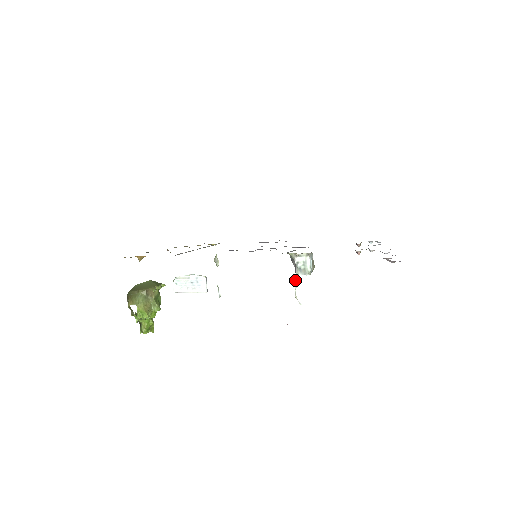
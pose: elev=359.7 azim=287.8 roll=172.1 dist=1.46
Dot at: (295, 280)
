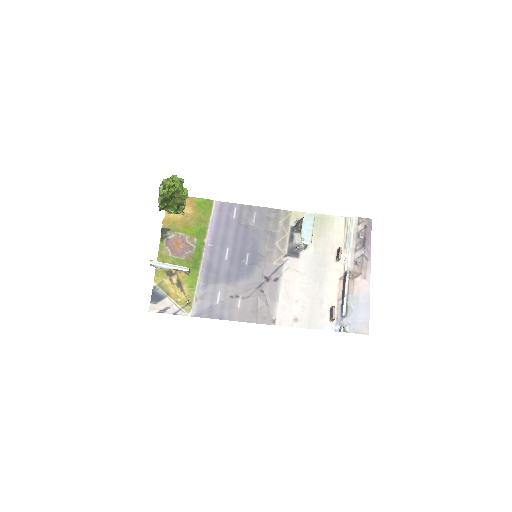
Dot at: occluded
